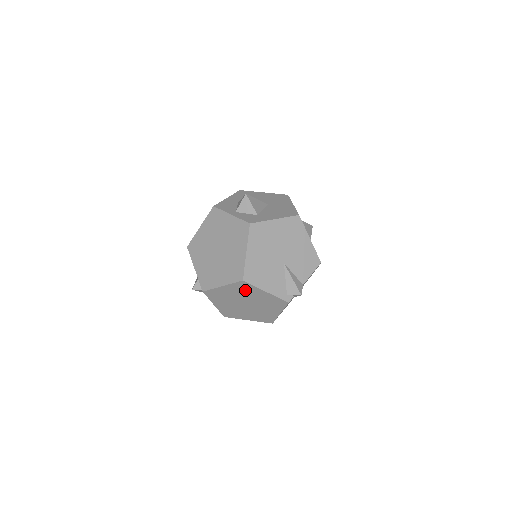
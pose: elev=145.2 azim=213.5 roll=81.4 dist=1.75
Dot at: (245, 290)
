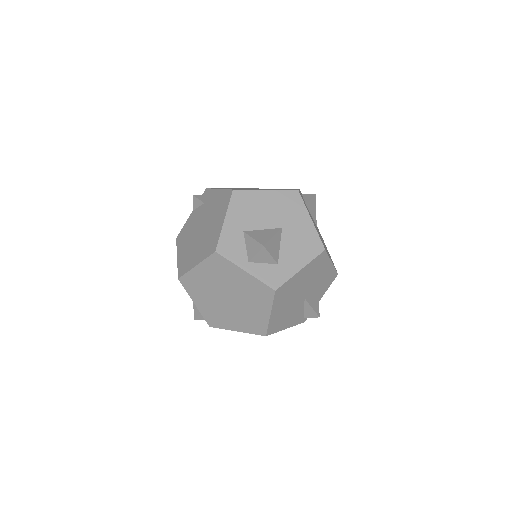
Dot at: occluded
